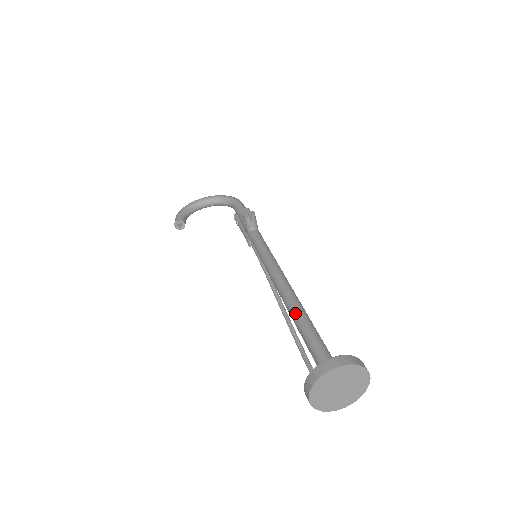
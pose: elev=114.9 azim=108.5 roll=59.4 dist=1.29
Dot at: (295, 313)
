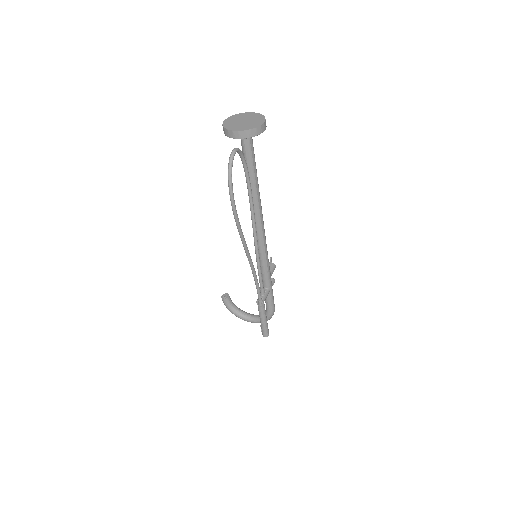
Dot at: occluded
